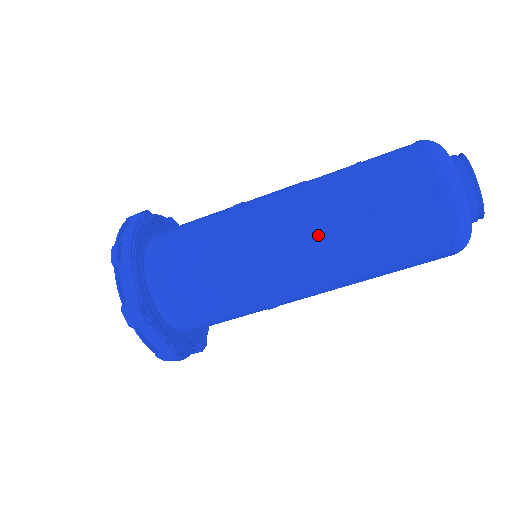
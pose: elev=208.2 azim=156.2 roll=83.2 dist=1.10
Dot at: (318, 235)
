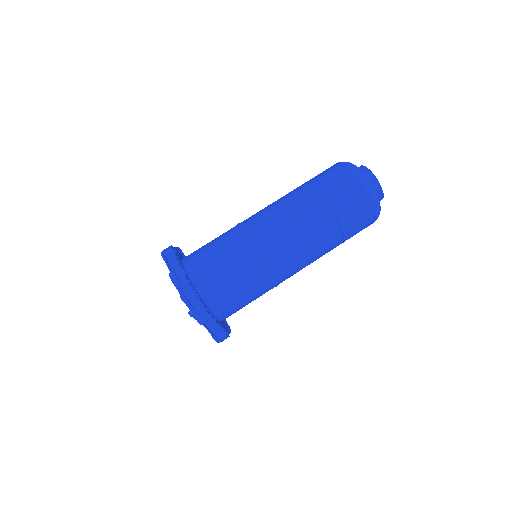
Dot at: (305, 231)
